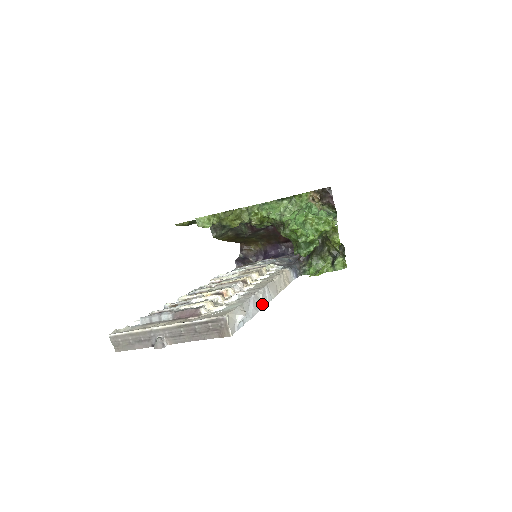
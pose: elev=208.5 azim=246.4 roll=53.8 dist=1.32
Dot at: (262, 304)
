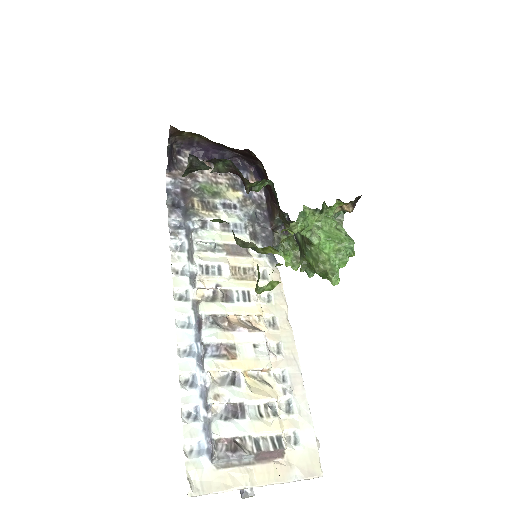
Dot at: occluded
